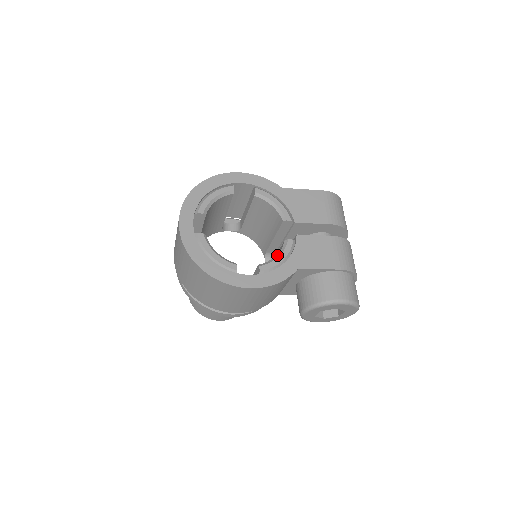
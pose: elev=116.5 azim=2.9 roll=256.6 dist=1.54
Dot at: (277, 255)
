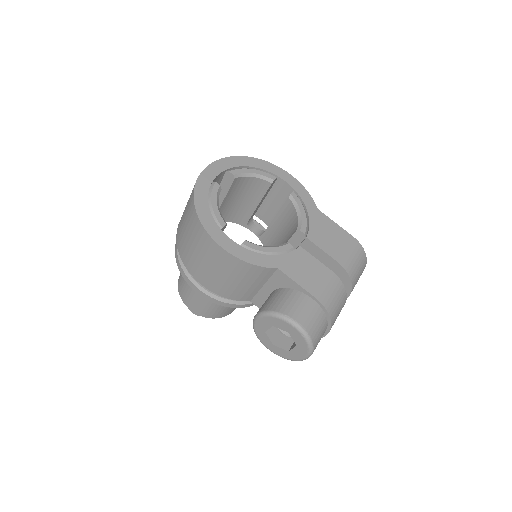
Dot at: (269, 246)
